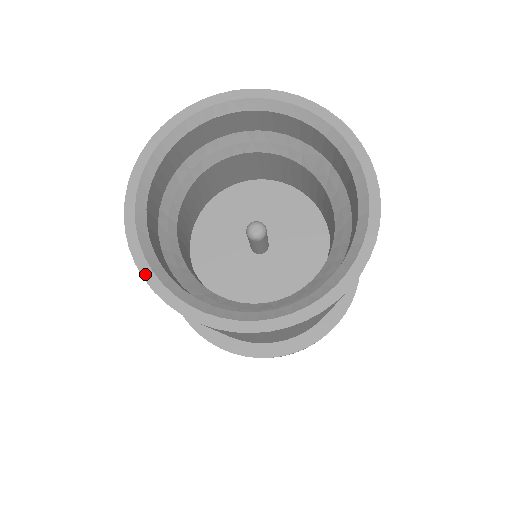
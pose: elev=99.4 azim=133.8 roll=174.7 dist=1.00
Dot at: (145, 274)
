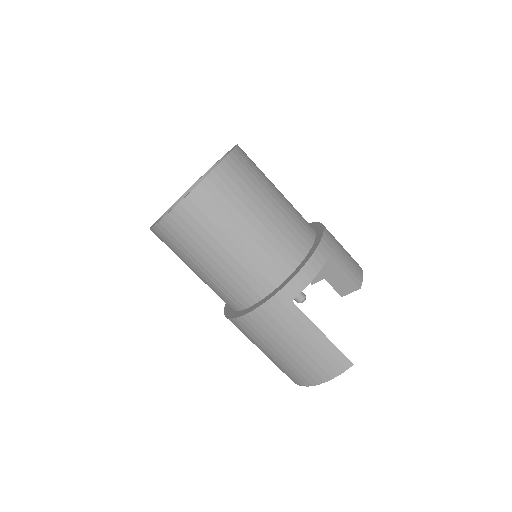
Dot at: (159, 221)
